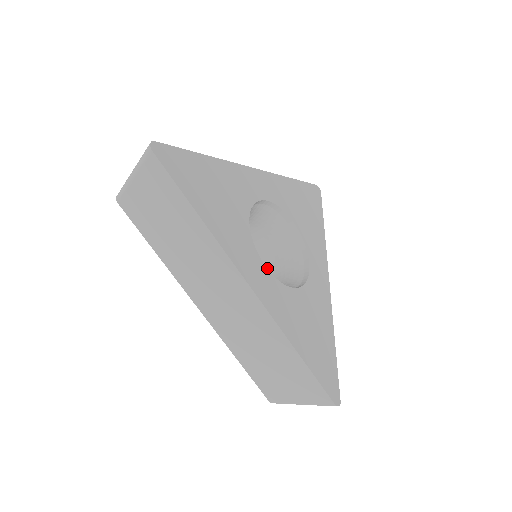
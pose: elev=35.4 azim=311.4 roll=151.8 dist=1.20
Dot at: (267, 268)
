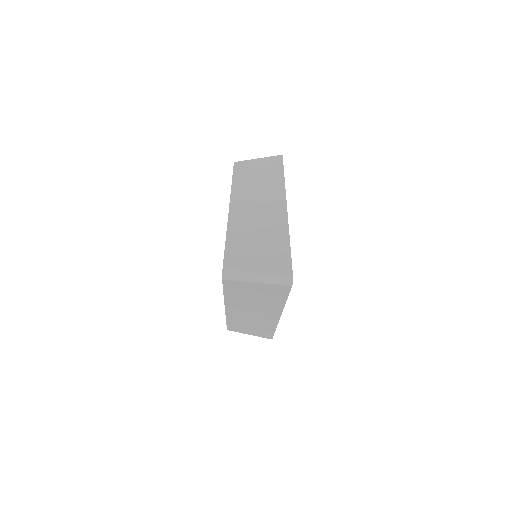
Dot at: occluded
